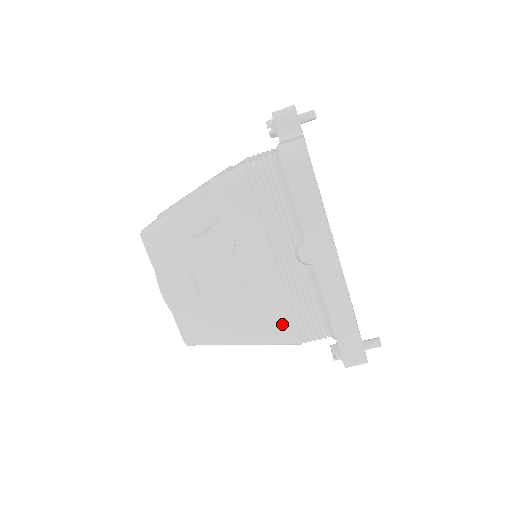
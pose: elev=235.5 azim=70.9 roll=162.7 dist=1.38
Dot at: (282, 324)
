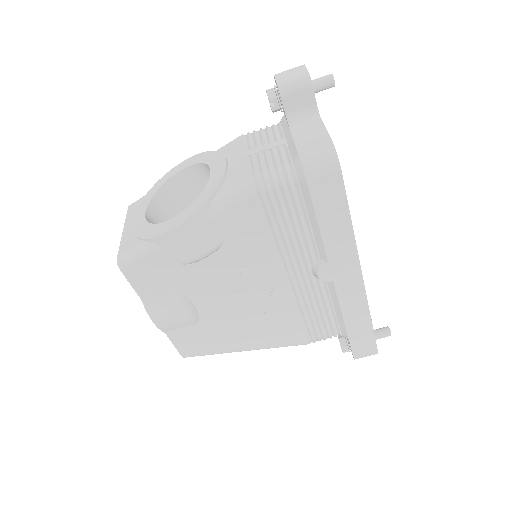
Dot at: (292, 332)
